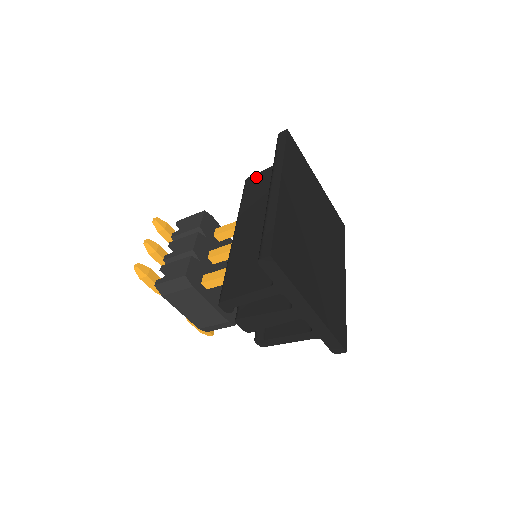
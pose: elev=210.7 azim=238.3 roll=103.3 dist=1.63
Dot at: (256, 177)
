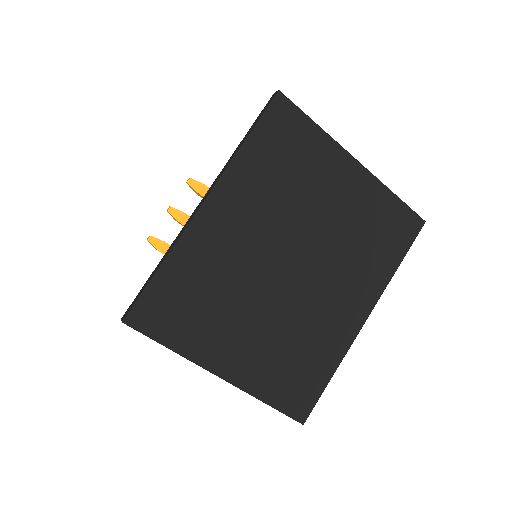
Dot at: occluded
